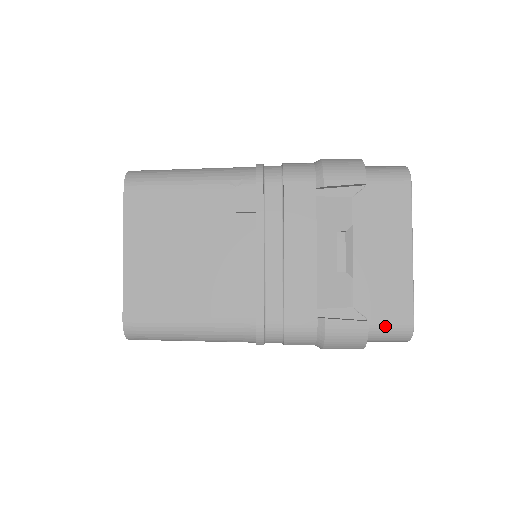
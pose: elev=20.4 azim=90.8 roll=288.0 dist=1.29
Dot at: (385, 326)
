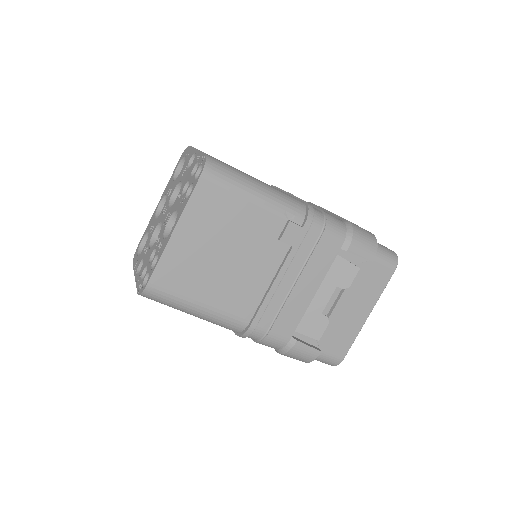
Dot at: (327, 355)
